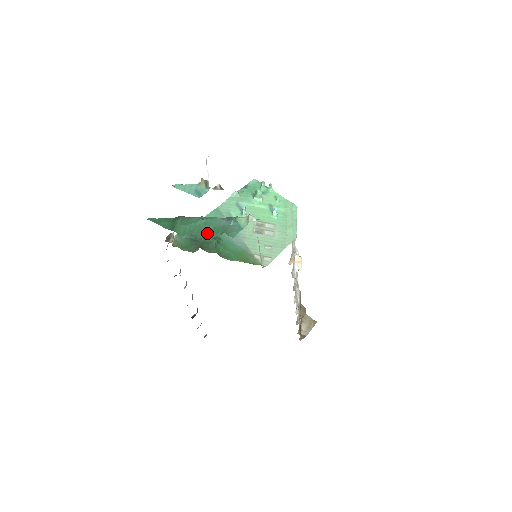
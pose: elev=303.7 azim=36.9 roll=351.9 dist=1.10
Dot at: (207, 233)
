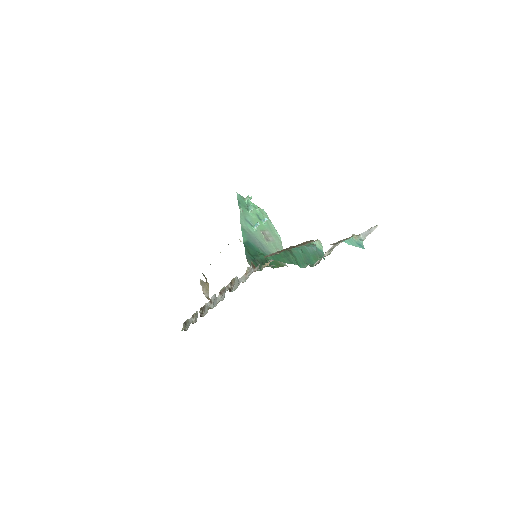
Dot at: (311, 260)
